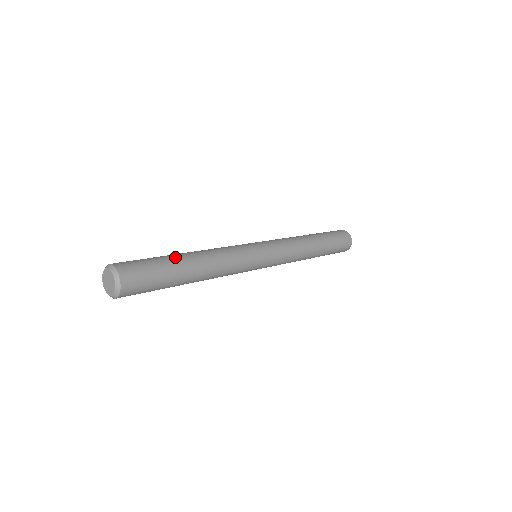
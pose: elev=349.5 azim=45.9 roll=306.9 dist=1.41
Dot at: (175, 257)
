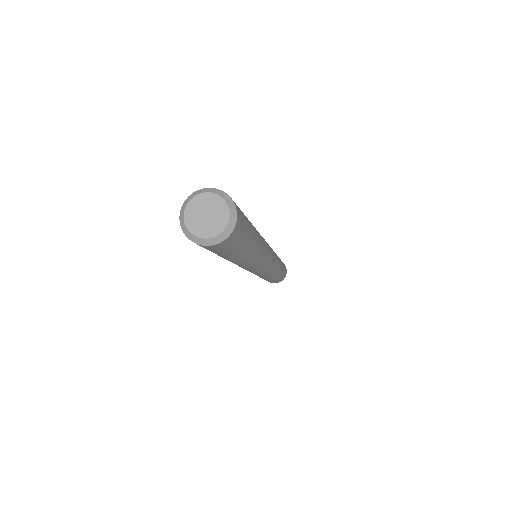
Dot at: occluded
